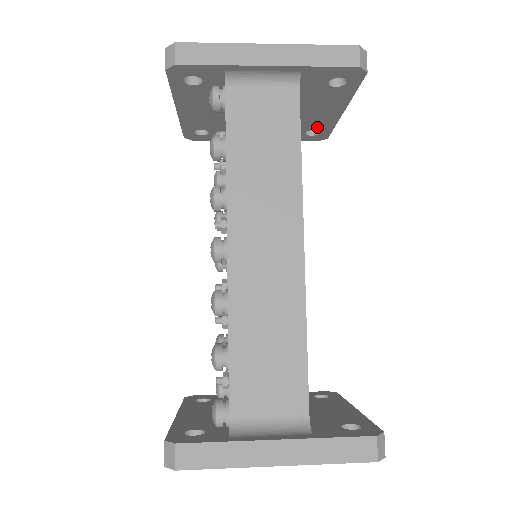
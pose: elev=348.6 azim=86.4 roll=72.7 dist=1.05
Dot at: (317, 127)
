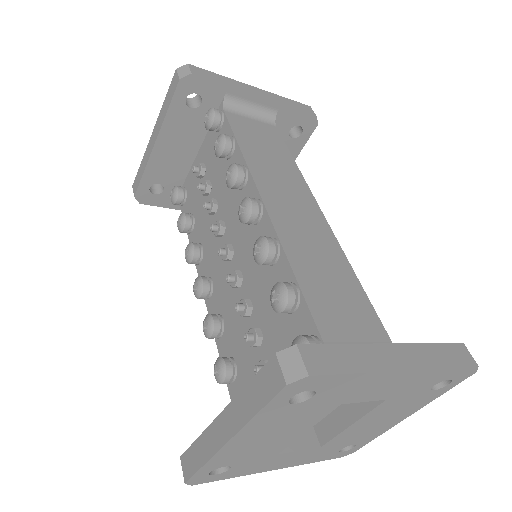
Dot at: occluded
